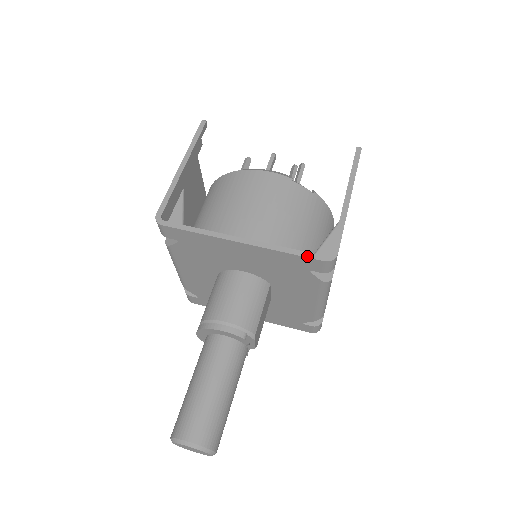
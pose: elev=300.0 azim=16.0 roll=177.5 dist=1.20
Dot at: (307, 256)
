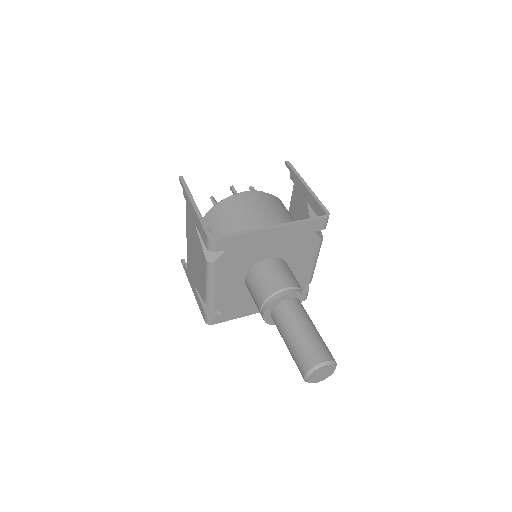
Dot at: (315, 219)
